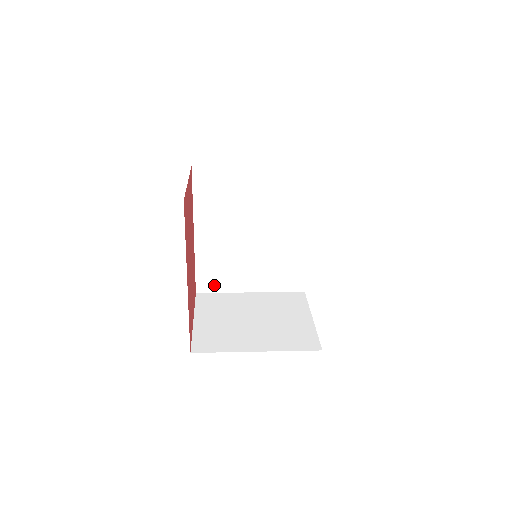
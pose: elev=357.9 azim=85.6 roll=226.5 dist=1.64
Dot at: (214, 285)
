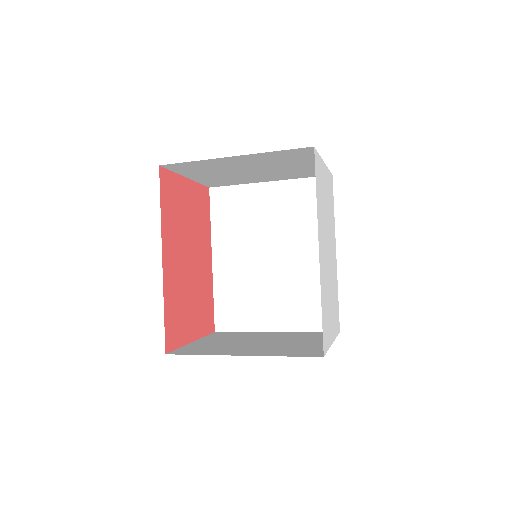
Dot at: (234, 322)
